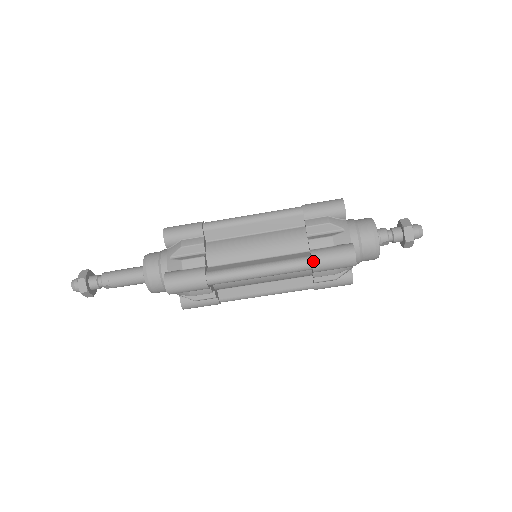
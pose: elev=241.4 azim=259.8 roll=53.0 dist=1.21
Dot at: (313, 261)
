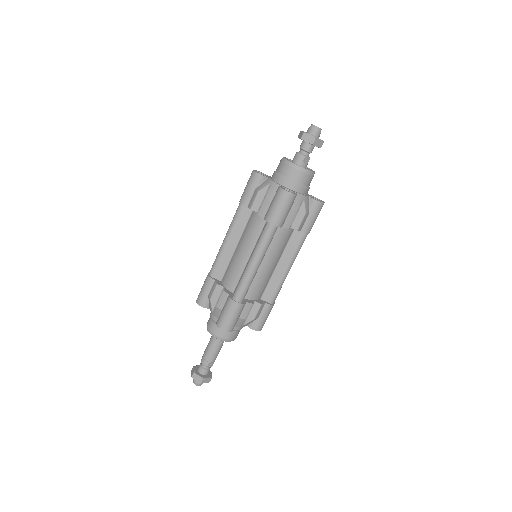
Dot at: (269, 222)
